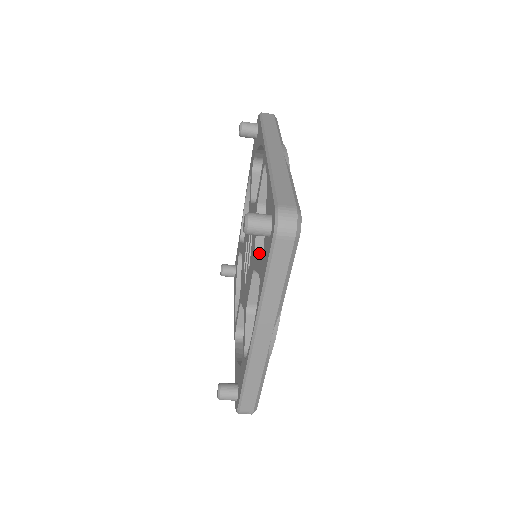
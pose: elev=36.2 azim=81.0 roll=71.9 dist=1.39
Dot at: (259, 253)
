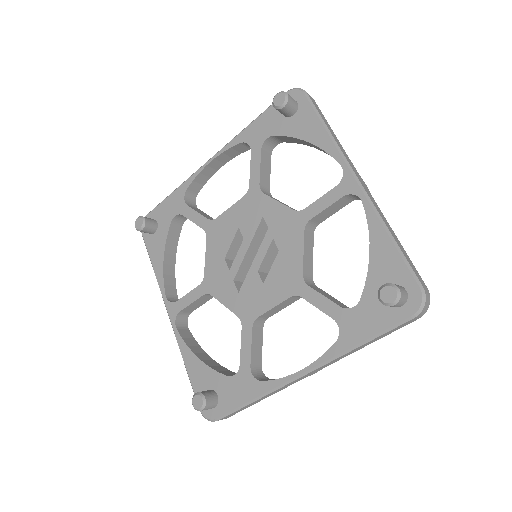
Dot at: (306, 279)
